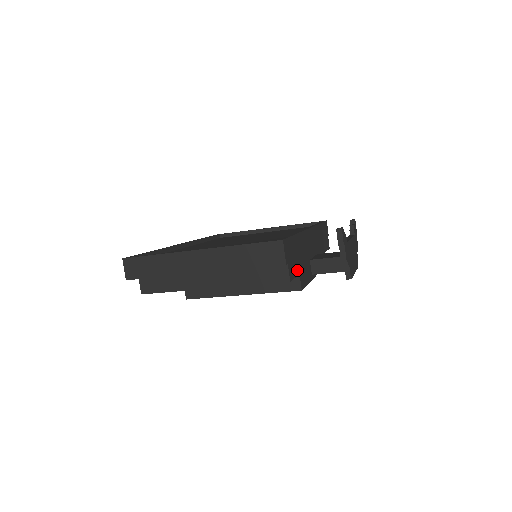
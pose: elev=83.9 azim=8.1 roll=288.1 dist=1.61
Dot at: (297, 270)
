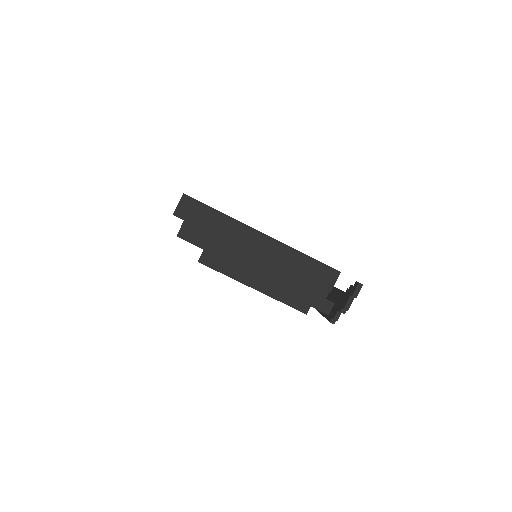
Dot at: occluded
